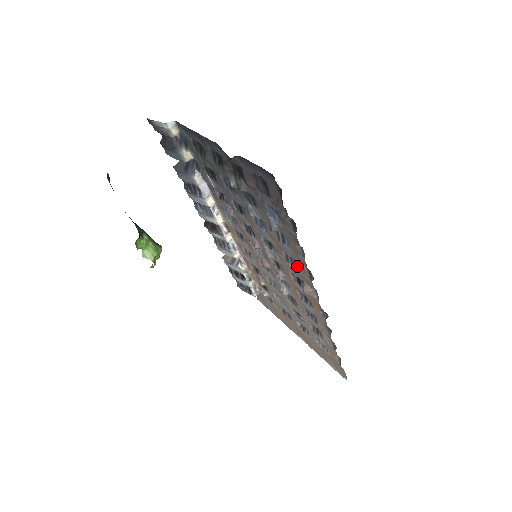
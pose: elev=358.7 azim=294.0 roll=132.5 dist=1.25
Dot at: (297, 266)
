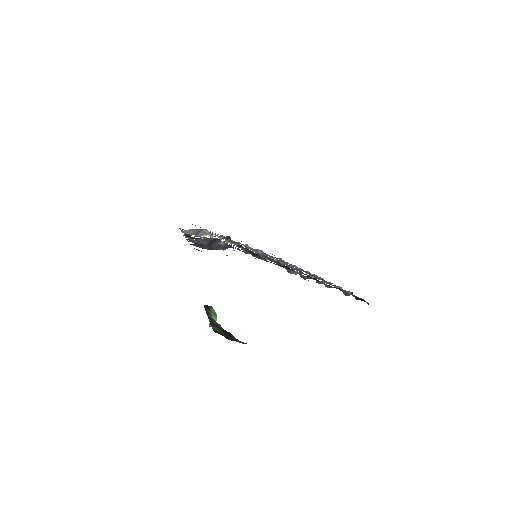
Dot at: (316, 277)
